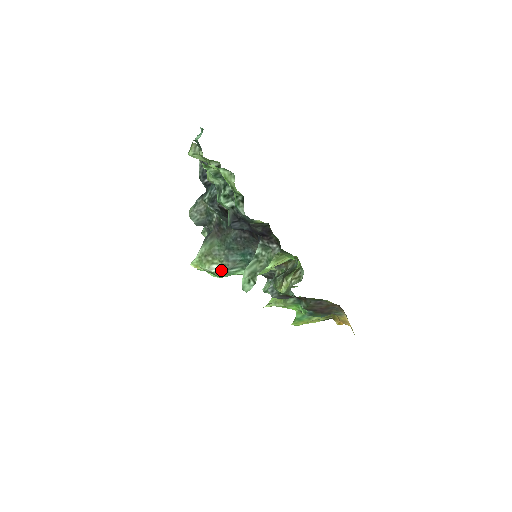
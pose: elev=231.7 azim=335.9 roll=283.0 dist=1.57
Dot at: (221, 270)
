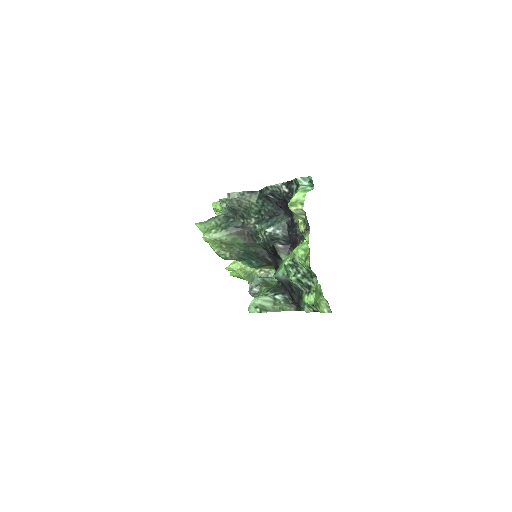
Dot at: (225, 255)
